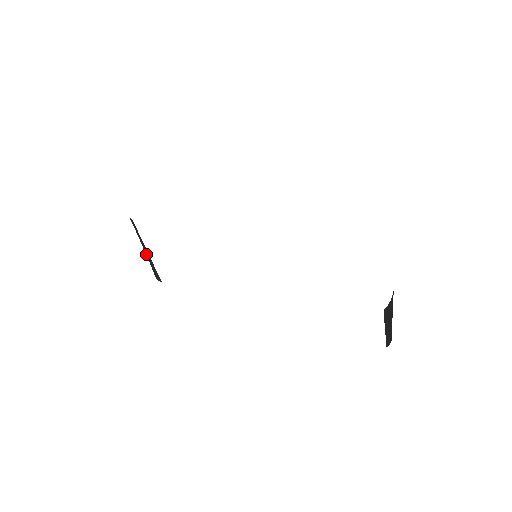
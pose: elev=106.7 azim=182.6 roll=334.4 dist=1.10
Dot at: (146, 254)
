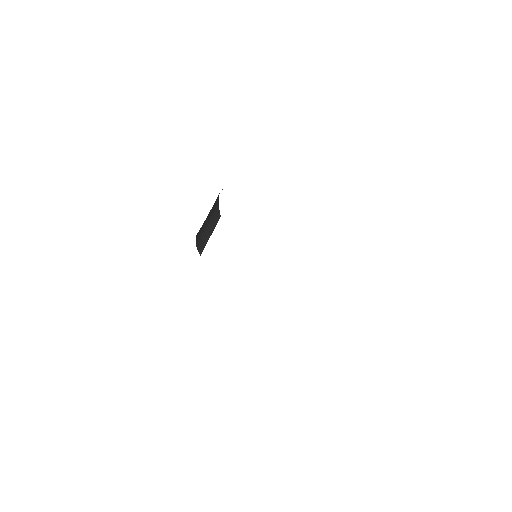
Dot at: (205, 230)
